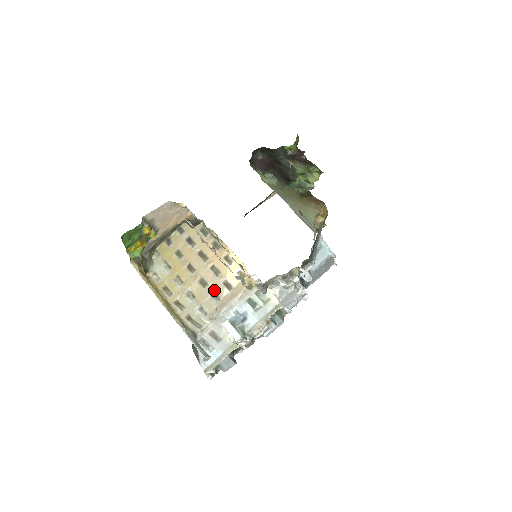
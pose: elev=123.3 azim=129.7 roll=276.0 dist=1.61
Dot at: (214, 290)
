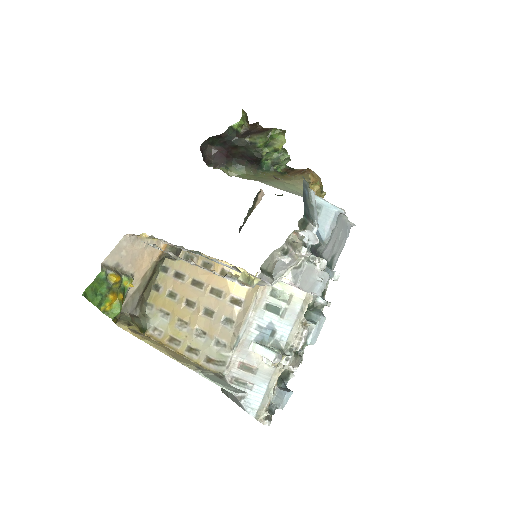
Dot at: (223, 314)
